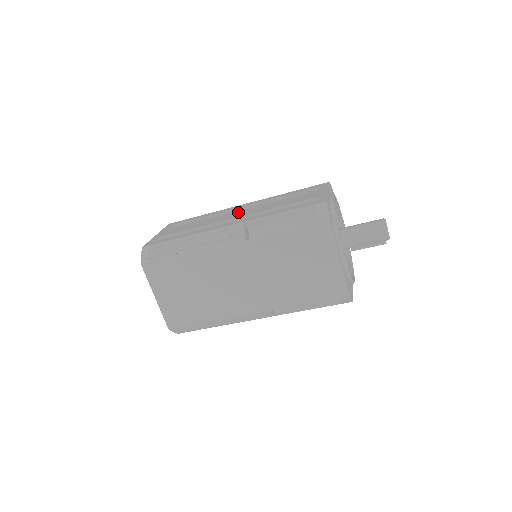
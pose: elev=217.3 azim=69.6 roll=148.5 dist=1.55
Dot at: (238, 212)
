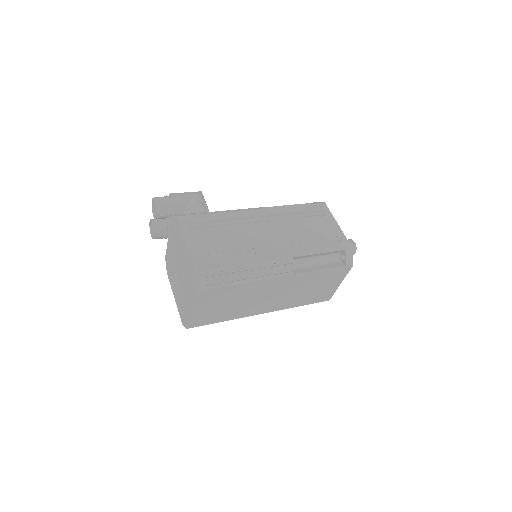
Dot at: (266, 229)
